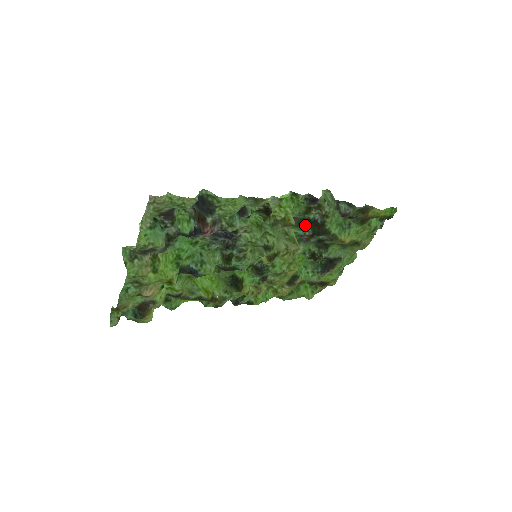
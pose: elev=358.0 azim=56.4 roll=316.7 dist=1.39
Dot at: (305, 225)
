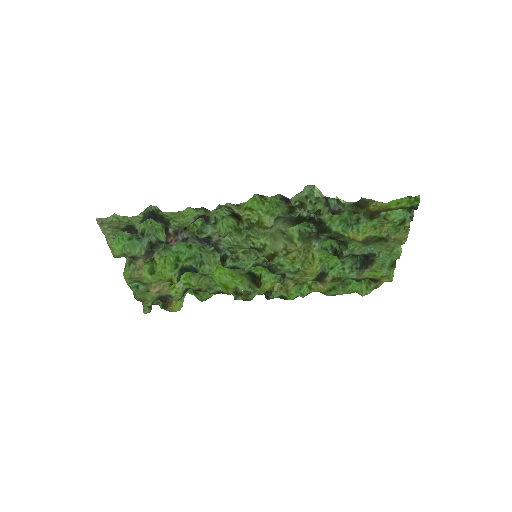
Dot at: occluded
